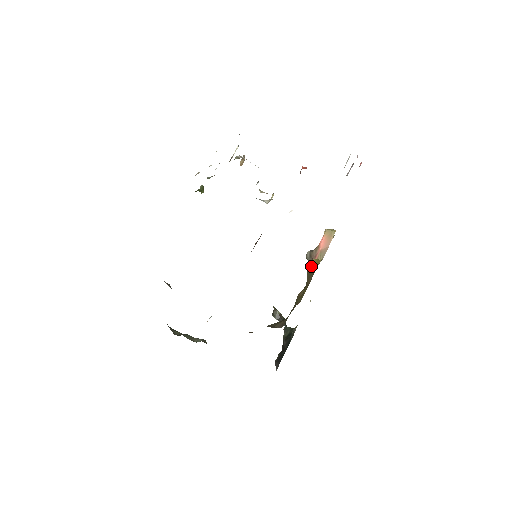
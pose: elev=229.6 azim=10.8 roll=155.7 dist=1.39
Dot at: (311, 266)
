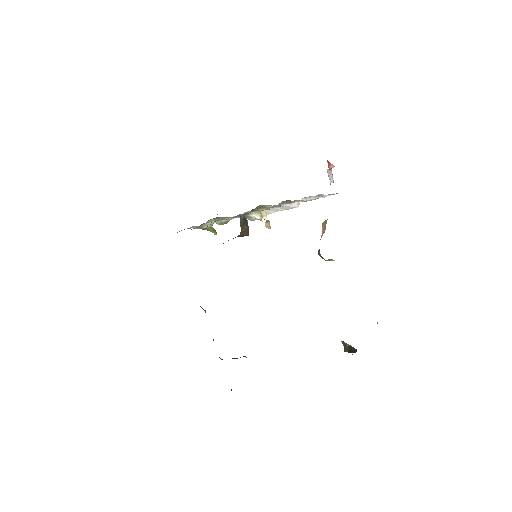
Dot at: occluded
